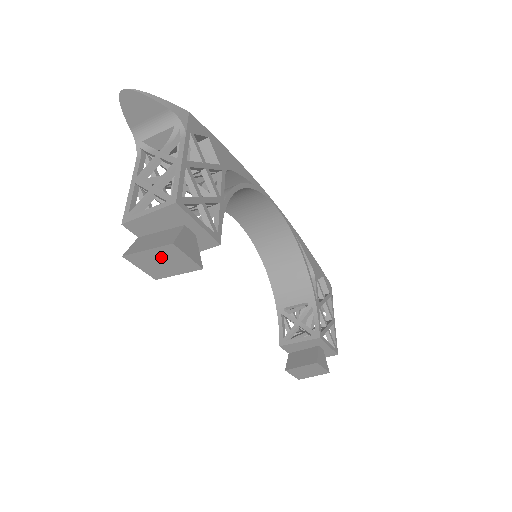
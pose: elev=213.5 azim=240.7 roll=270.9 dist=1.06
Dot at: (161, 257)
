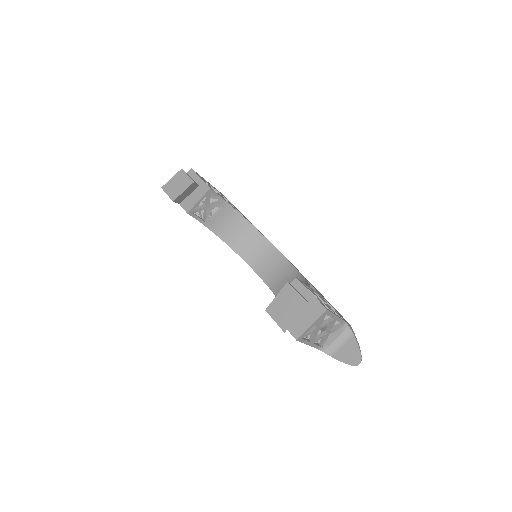
Dot at: (177, 181)
